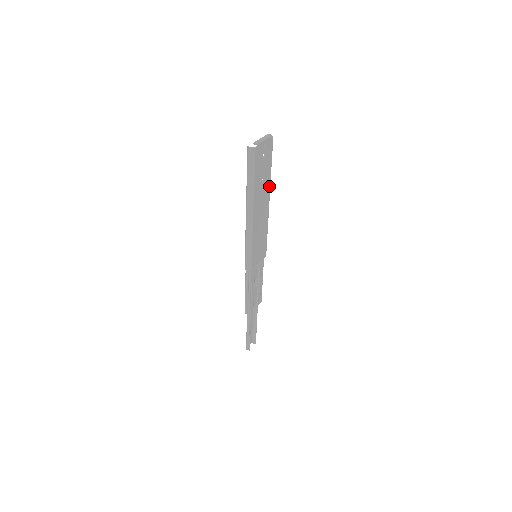
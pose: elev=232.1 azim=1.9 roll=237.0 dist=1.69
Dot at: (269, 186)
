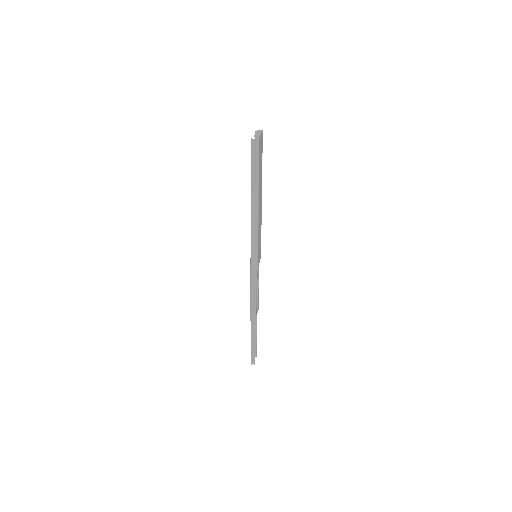
Dot at: (261, 181)
